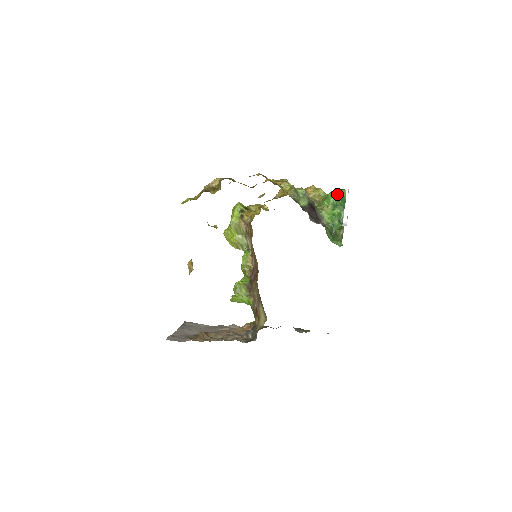
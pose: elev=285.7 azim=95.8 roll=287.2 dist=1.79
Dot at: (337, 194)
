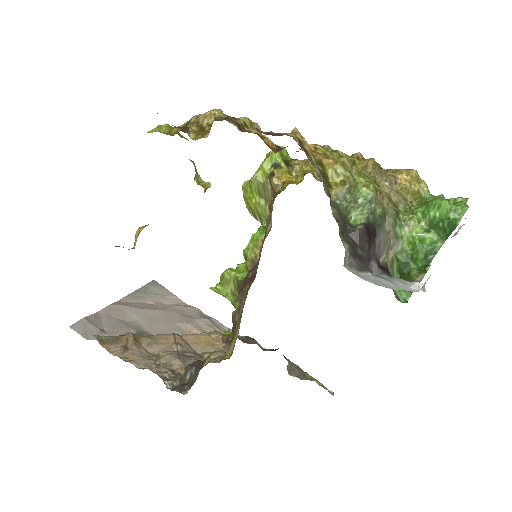
Dot at: (447, 208)
